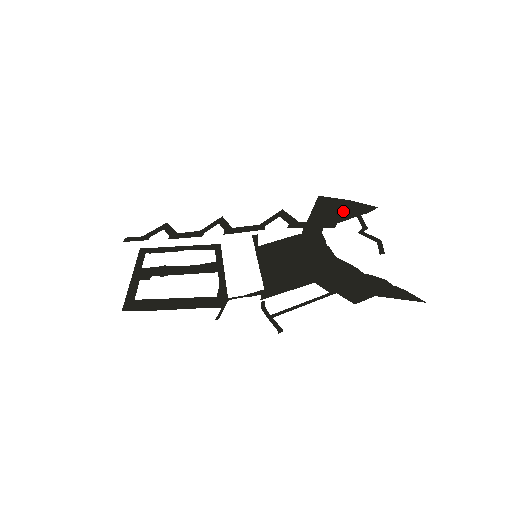
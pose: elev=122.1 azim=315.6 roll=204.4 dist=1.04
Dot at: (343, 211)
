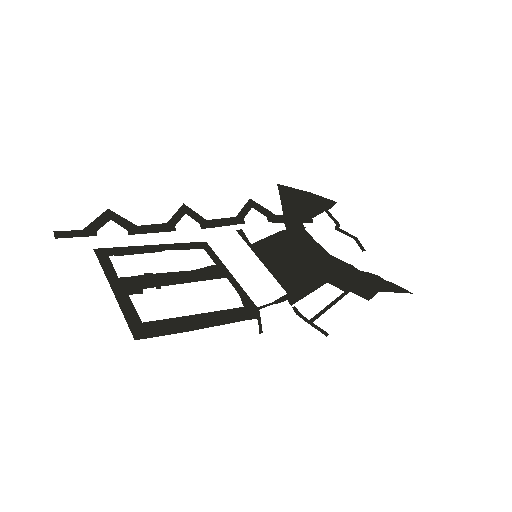
Dot at: (310, 204)
